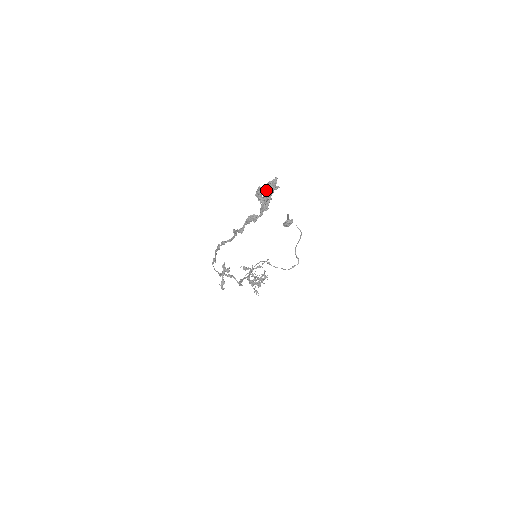
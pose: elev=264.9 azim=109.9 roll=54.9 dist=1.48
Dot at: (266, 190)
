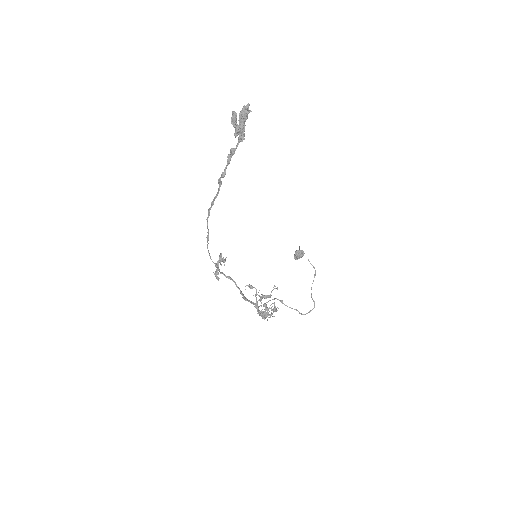
Dot at: (240, 115)
